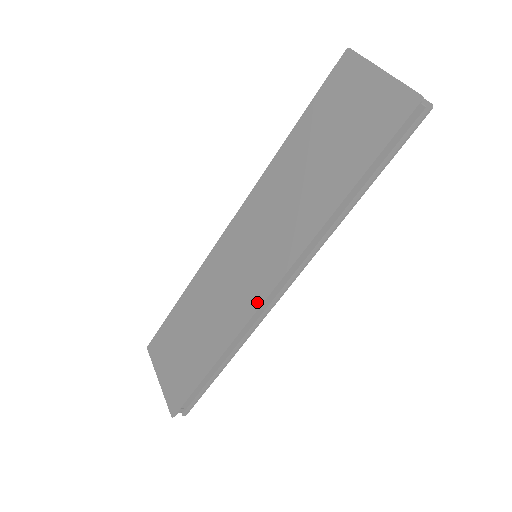
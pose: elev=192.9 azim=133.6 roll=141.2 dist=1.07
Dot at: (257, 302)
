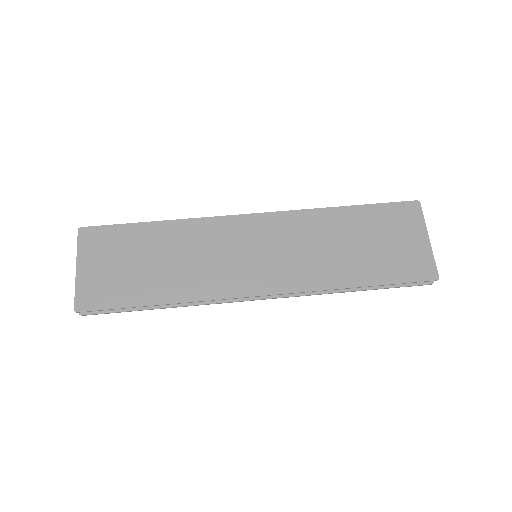
Dot at: (240, 292)
